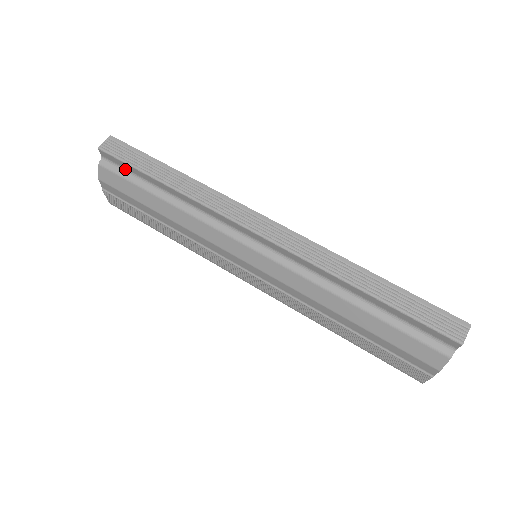
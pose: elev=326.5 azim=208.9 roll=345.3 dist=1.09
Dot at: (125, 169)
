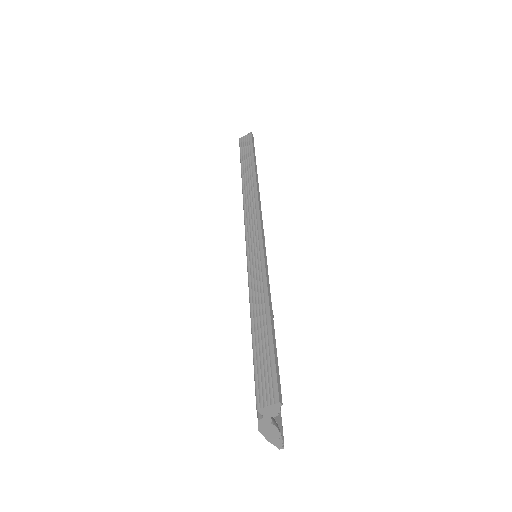
Dot at: occluded
